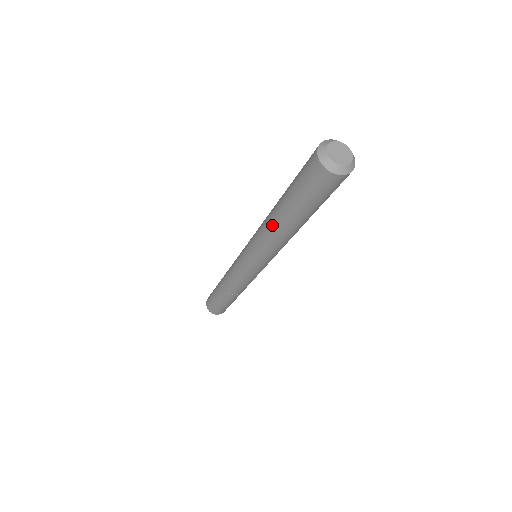
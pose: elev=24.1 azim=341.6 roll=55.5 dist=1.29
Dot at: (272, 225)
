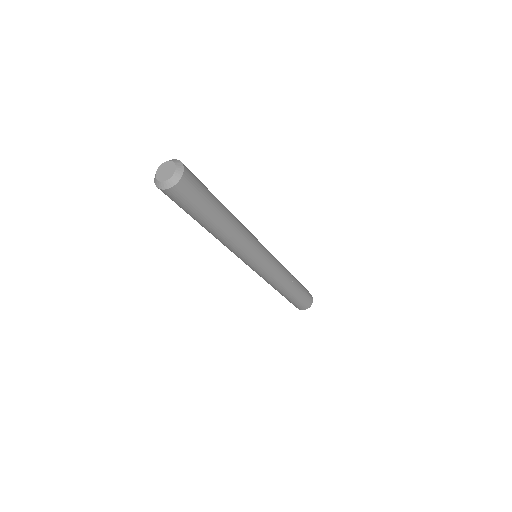
Dot at: occluded
